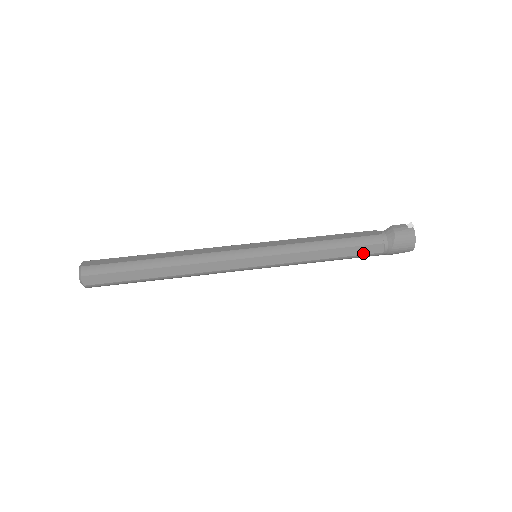
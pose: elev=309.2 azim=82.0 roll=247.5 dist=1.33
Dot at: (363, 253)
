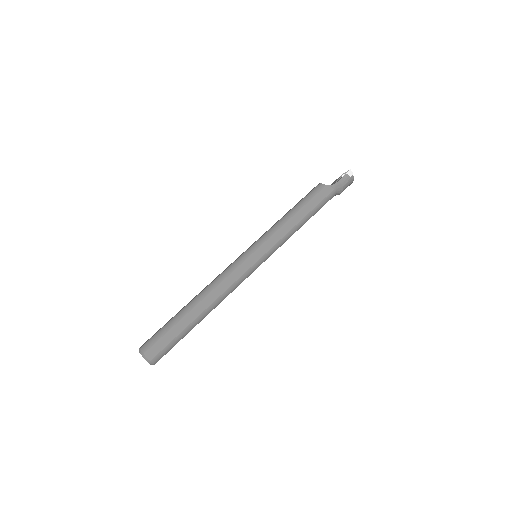
Dot at: occluded
